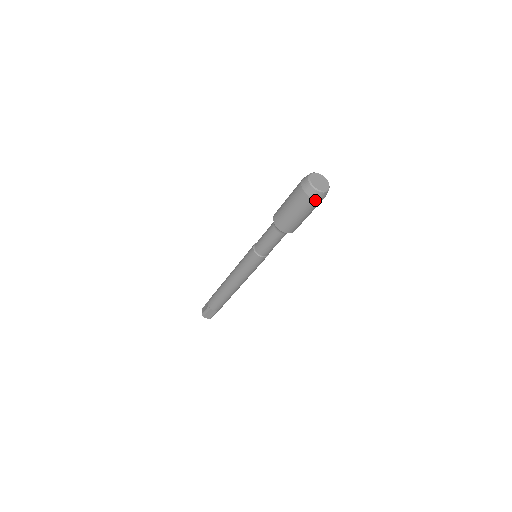
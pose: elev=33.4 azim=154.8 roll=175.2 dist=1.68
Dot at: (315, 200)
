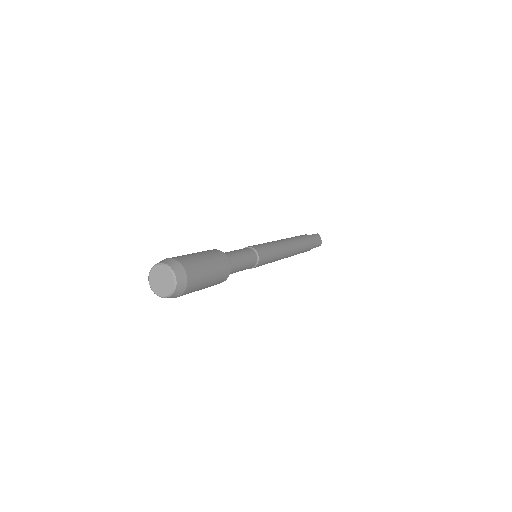
Dot at: occluded
